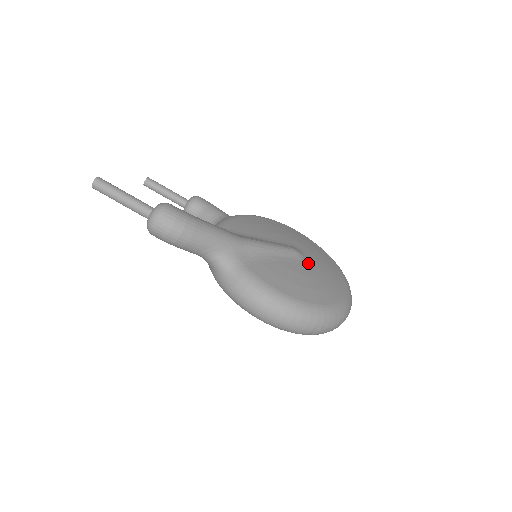
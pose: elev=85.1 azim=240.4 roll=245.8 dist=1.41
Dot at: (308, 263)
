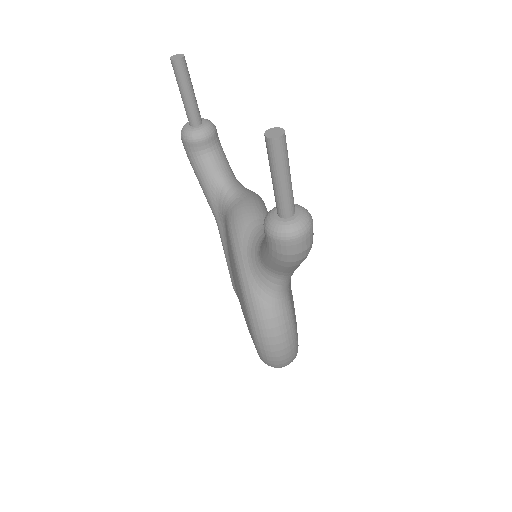
Dot at: occluded
